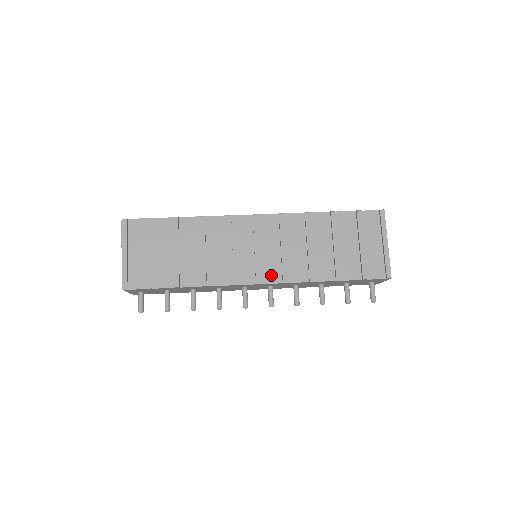
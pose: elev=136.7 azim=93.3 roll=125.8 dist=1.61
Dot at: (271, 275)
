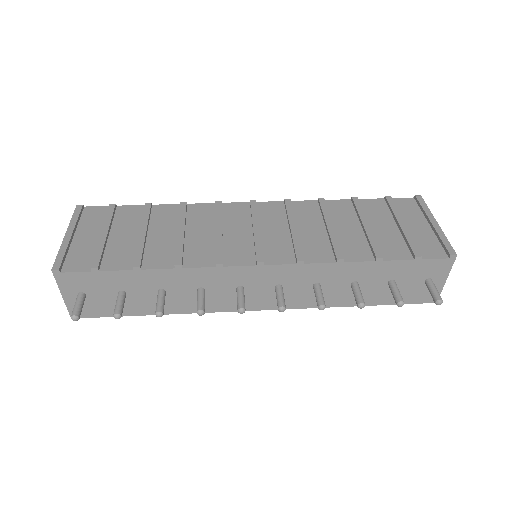
Dot at: (278, 256)
